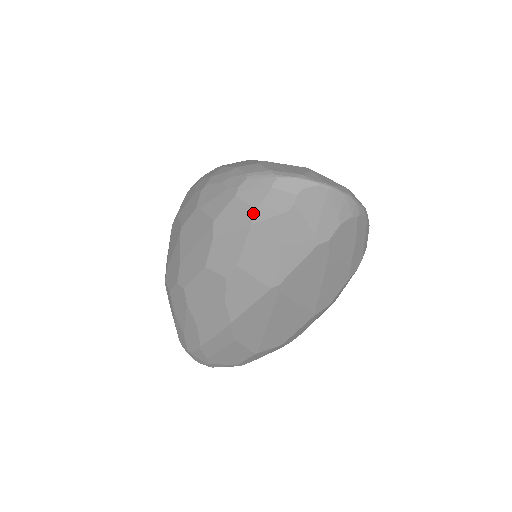
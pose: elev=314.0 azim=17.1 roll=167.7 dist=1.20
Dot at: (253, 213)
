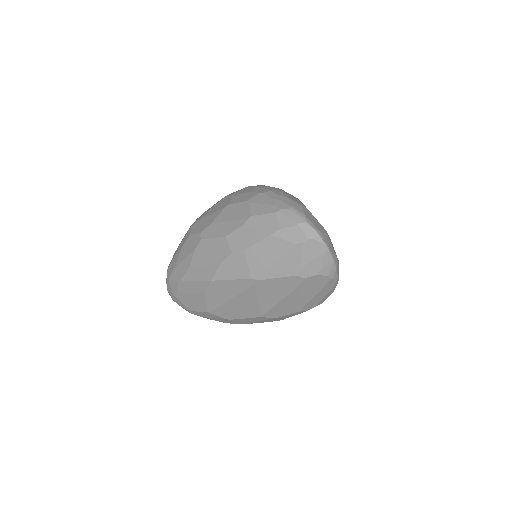
Dot at: (277, 229)
